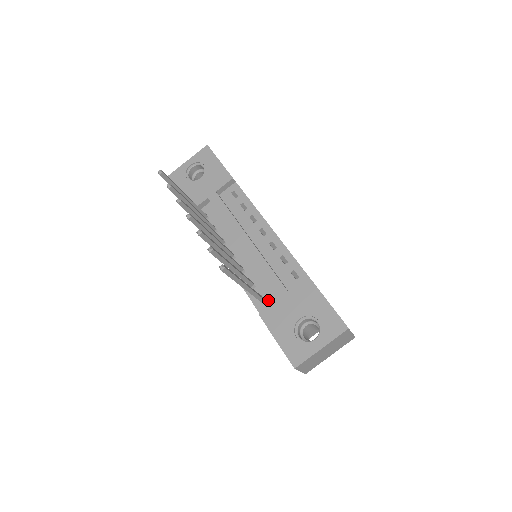
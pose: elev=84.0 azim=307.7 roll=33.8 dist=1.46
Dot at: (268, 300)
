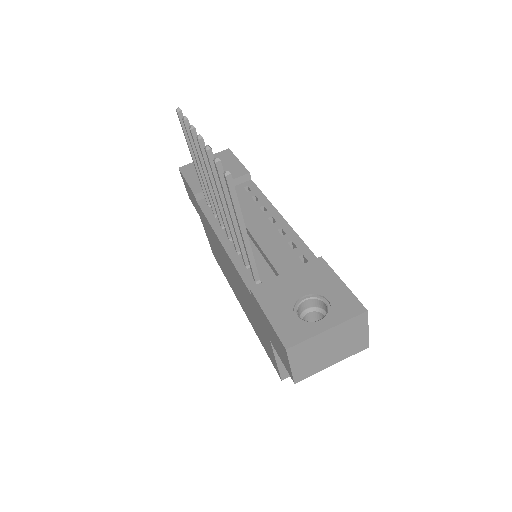
Dot at: (264, 280)
